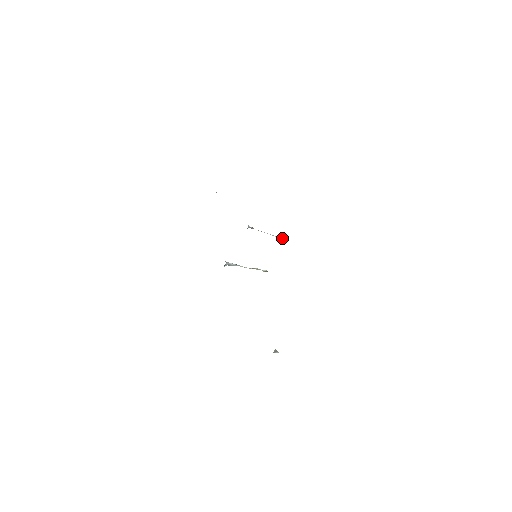
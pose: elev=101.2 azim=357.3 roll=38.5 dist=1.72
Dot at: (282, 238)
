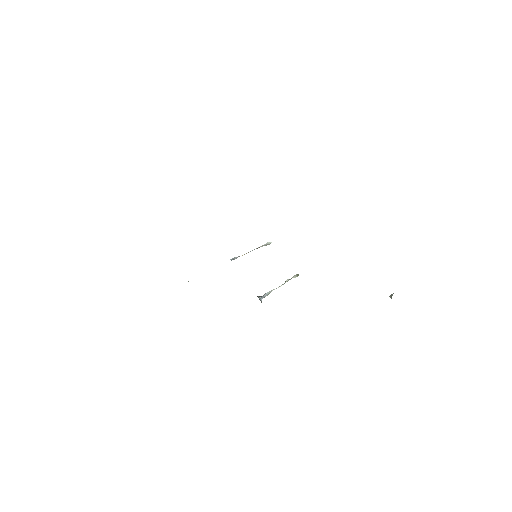
Dot at: (266, 243)
